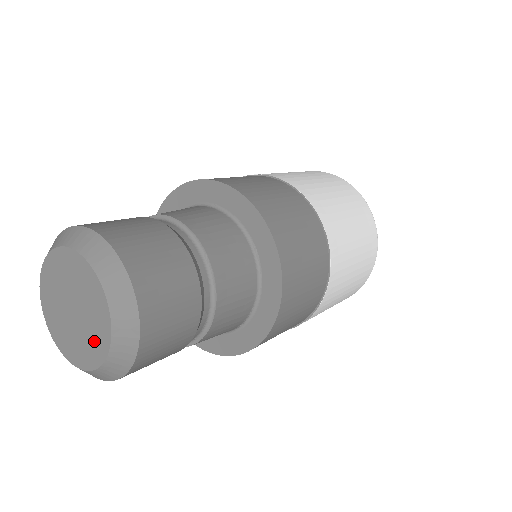
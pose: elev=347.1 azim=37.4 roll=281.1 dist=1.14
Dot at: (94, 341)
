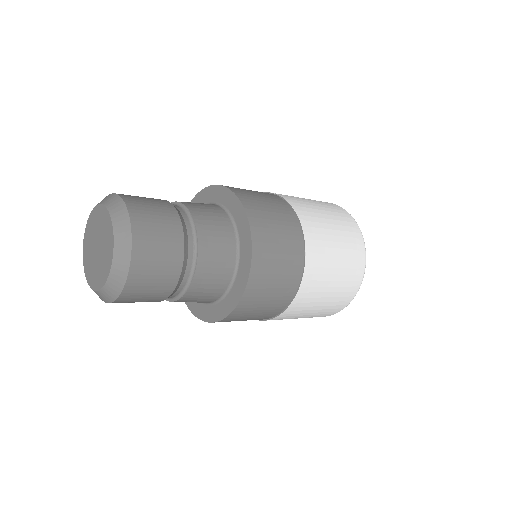
Dot at: (107, 241)
